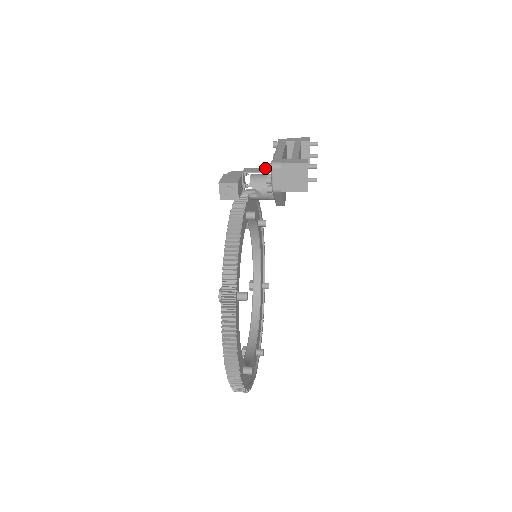
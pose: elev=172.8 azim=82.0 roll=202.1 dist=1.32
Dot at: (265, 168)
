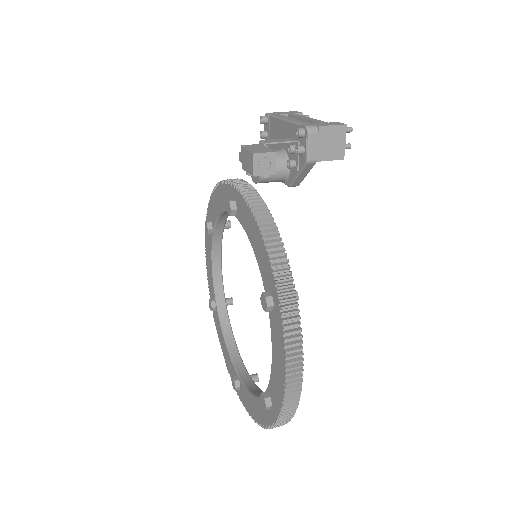
Dot at: (299, 134)
